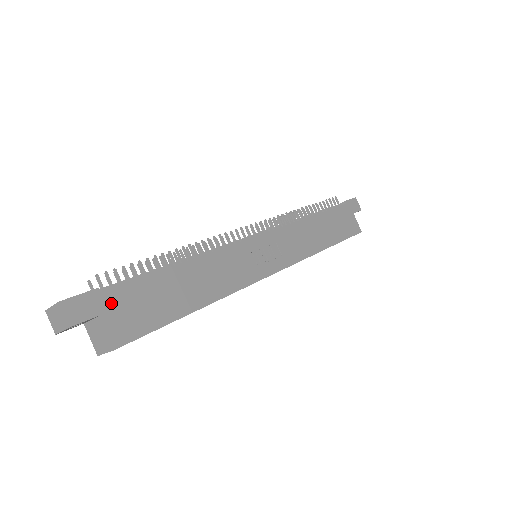
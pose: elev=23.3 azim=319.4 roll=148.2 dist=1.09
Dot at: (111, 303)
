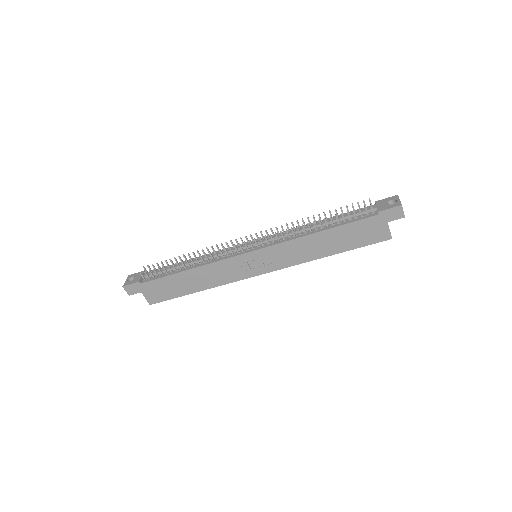
Dot at: (147, 288)
